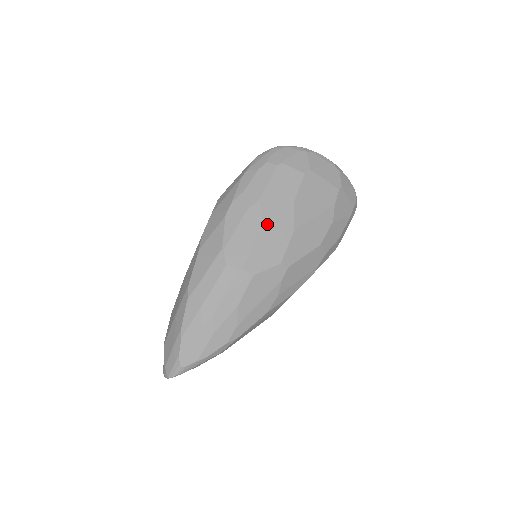
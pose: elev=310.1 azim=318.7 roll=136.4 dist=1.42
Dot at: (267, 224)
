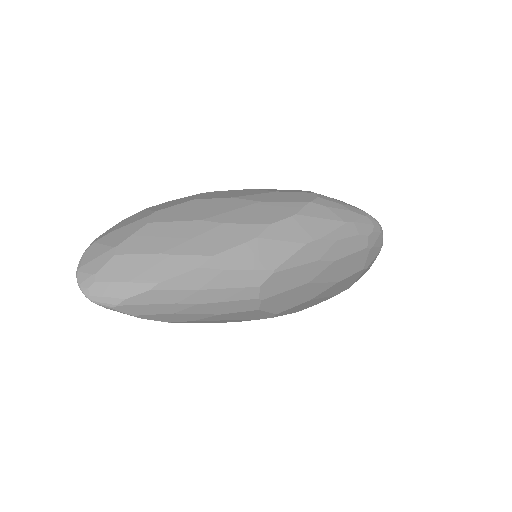
Dot at: (312, 284)
